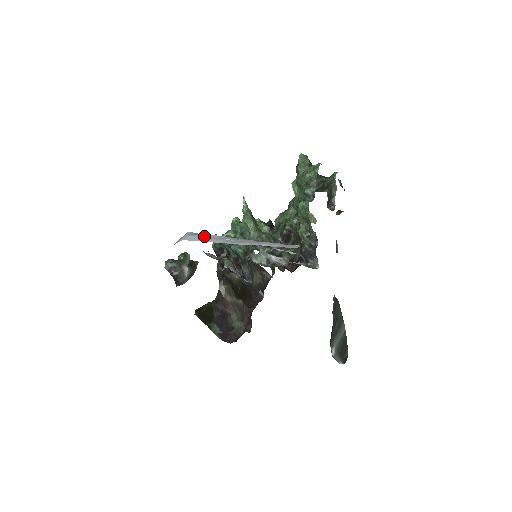
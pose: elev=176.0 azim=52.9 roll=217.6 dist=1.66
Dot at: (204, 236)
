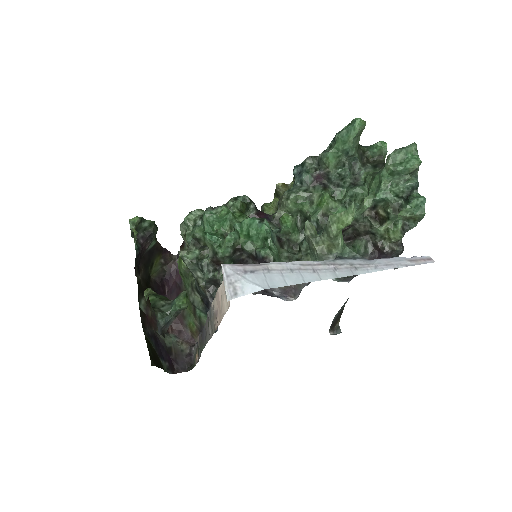
Dot at: (278, 269)
